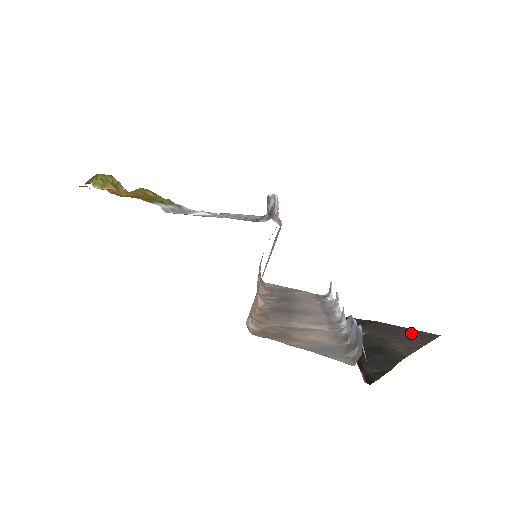
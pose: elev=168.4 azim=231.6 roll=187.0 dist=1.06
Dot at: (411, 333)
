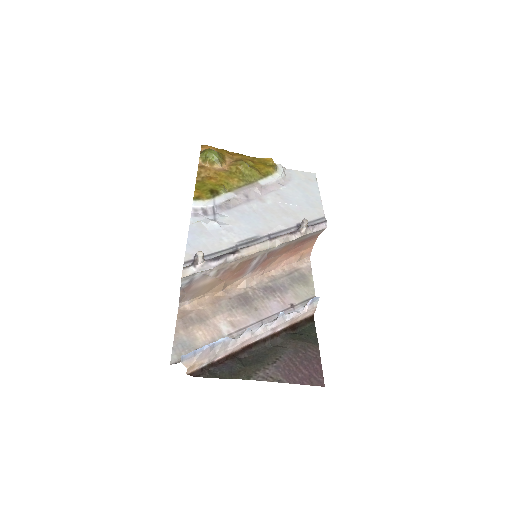
Dot at: (309, 369)
